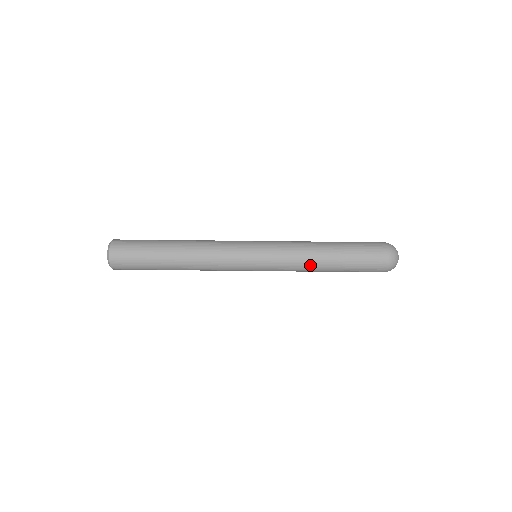
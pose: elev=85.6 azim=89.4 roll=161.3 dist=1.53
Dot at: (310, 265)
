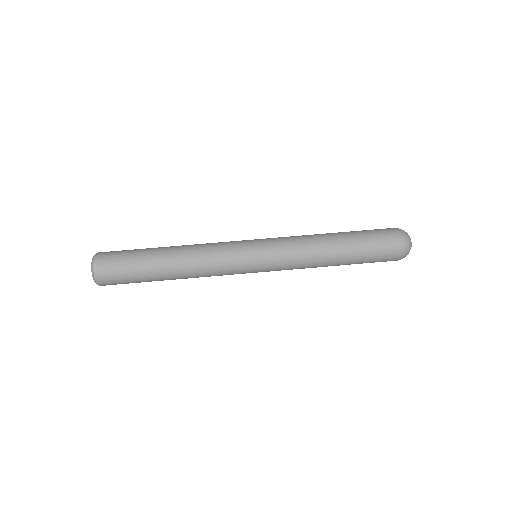
Dot at: (316, 266)
